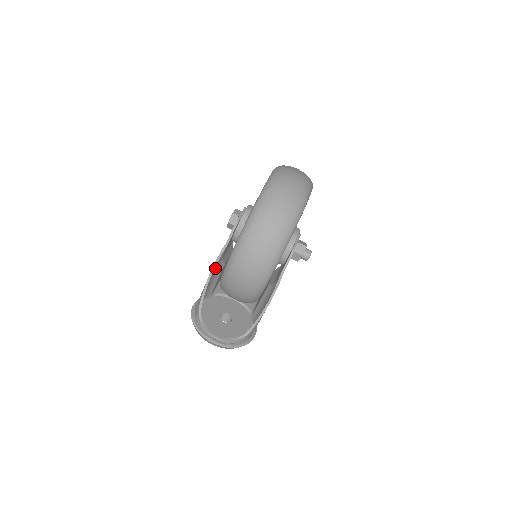
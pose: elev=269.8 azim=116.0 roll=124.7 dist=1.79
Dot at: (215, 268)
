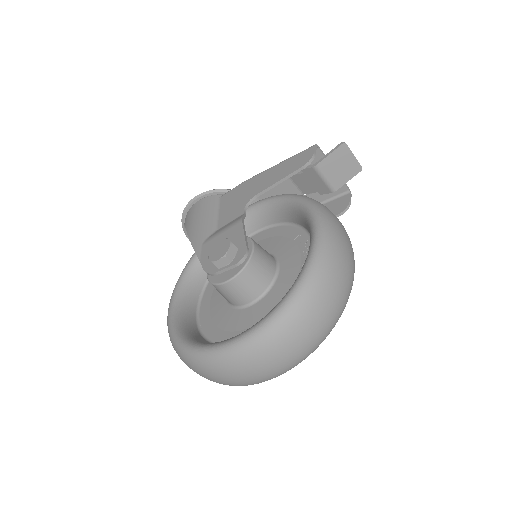
Dot at: (198, 238)
